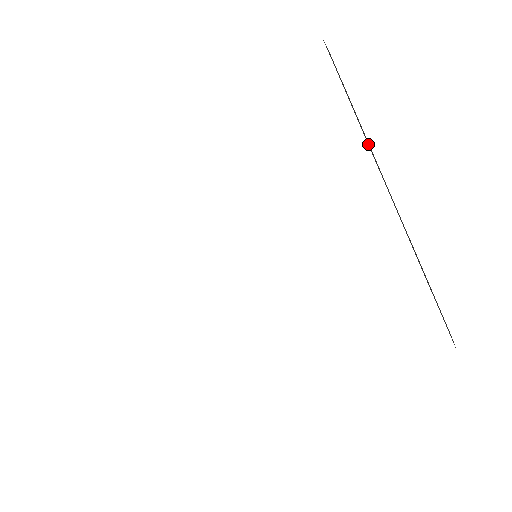
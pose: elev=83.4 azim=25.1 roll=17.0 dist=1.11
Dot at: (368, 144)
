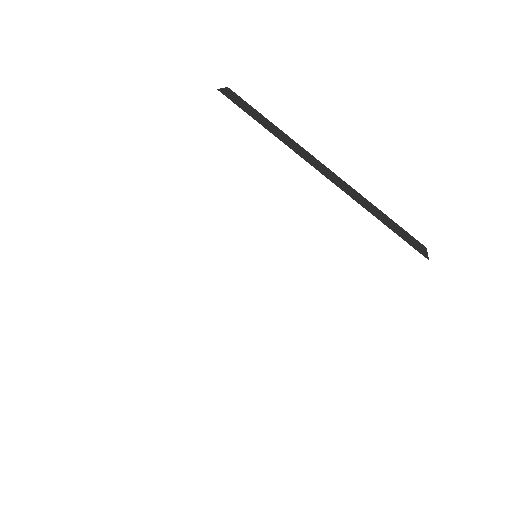
Dot at: occluded
